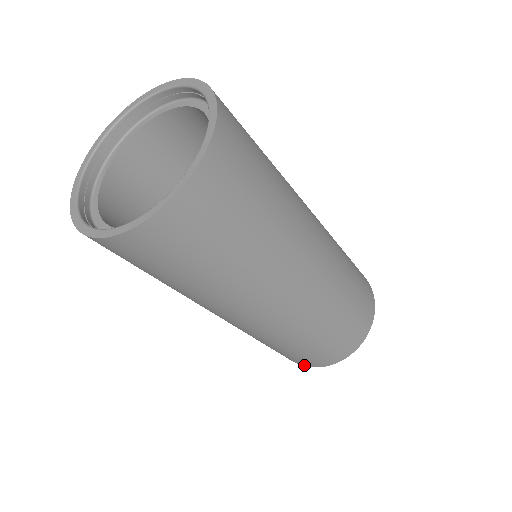
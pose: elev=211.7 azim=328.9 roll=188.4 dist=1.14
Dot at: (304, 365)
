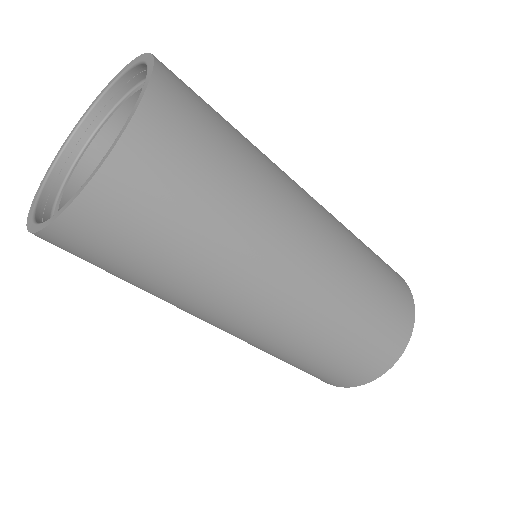
Dot at: occluded
